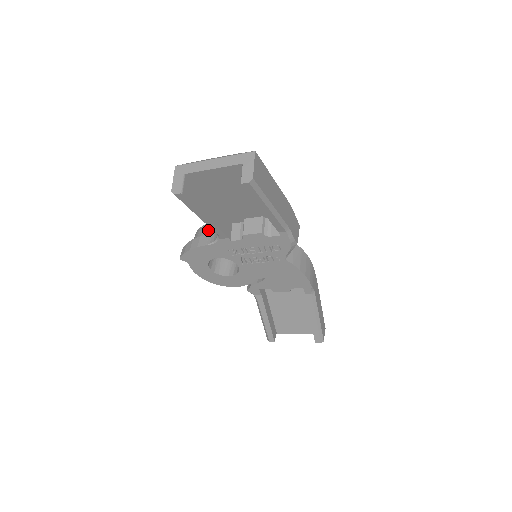
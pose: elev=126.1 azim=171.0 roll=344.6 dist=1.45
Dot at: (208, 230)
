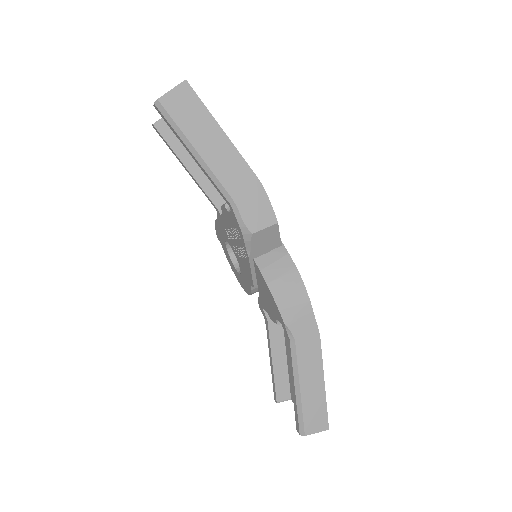
Dot at: occluded
